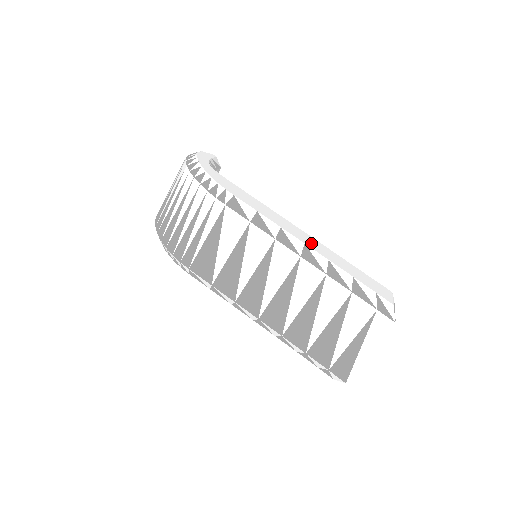
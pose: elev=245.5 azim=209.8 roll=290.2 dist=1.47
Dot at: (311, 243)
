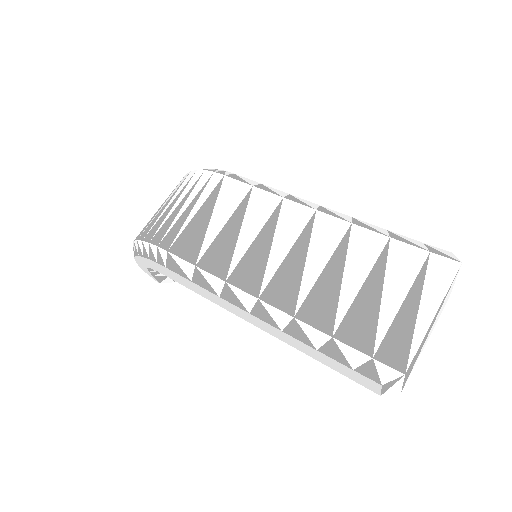
Dot at: occluded
